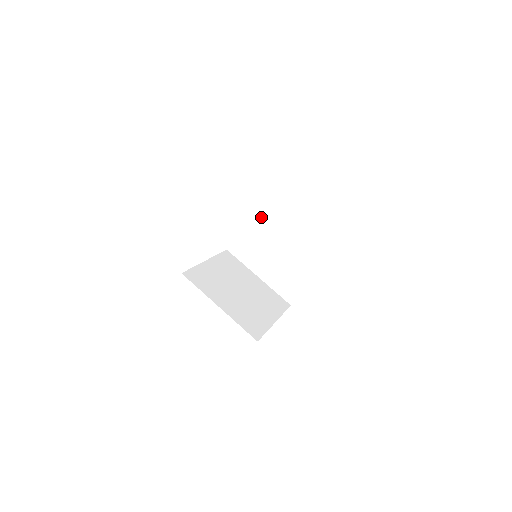
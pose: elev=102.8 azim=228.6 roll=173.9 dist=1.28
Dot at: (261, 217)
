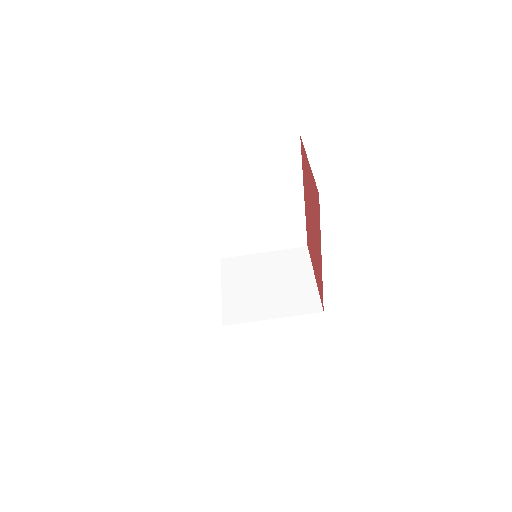
Dot at: (221, 215)
